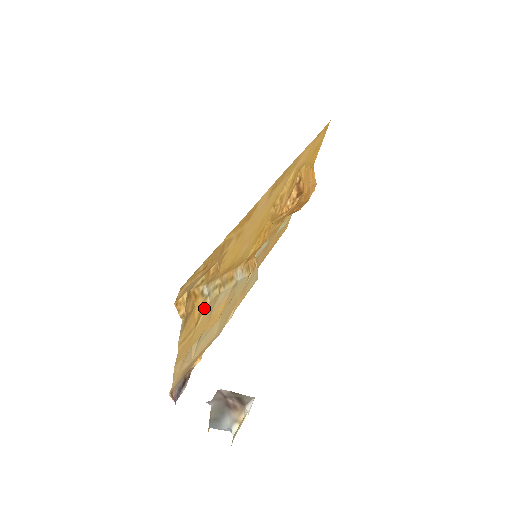
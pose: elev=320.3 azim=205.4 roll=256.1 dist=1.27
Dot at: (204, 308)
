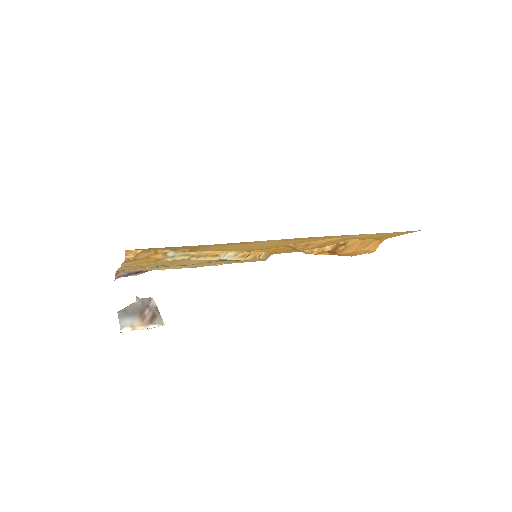
Dot at: (162, 260)
